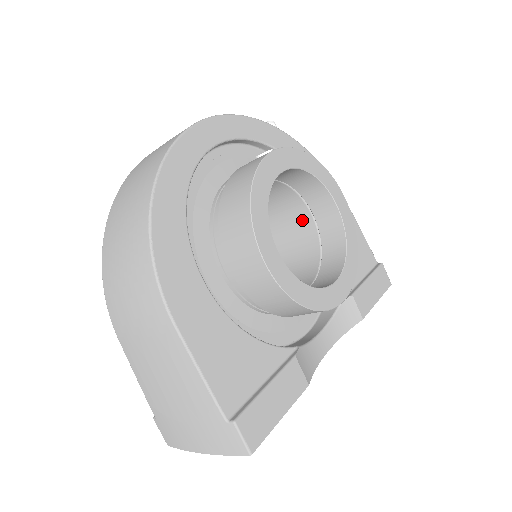
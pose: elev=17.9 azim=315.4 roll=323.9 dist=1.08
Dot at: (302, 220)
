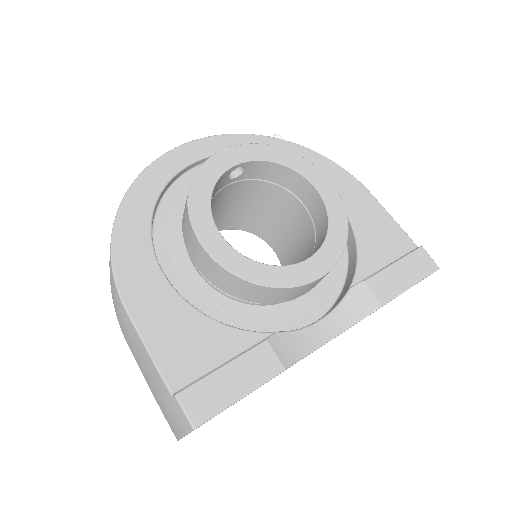
Dot at: (300, 214)
